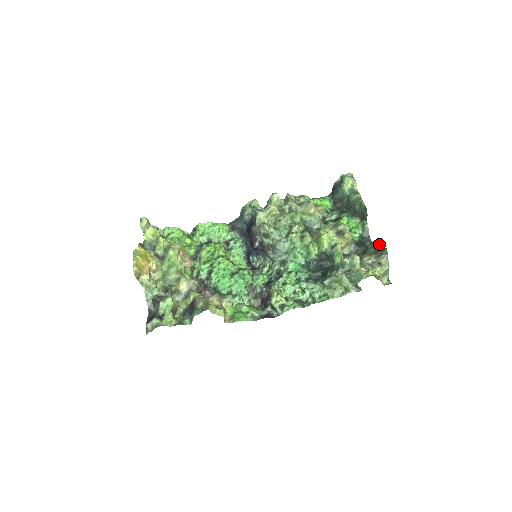
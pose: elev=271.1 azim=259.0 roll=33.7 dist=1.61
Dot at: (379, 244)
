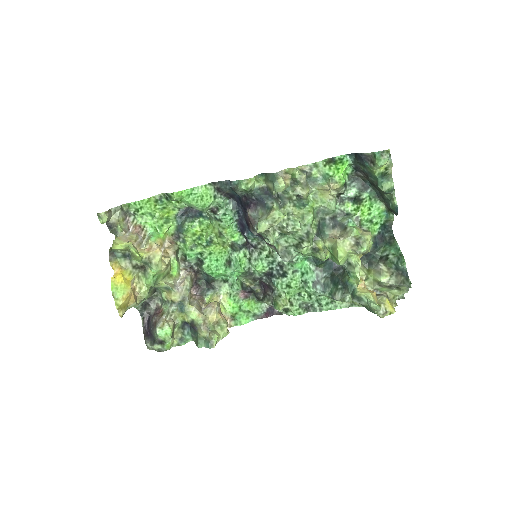
Dot at: (403, 267)
